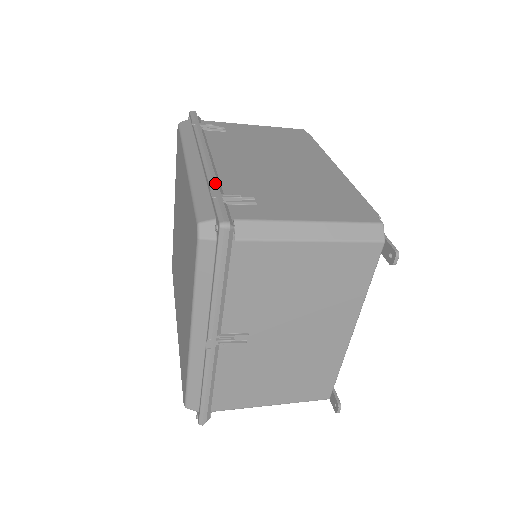
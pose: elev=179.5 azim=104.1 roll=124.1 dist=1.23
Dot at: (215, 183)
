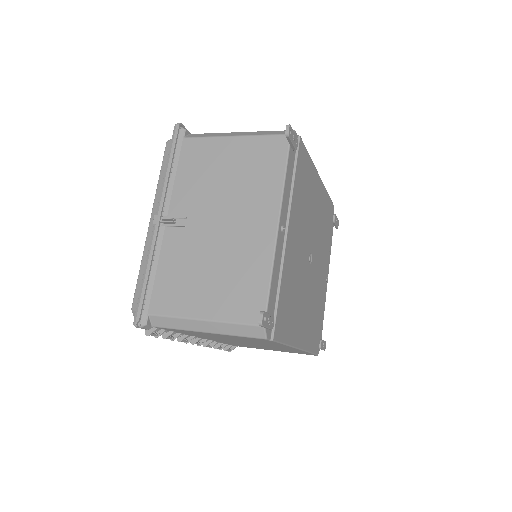
Dot at: occluded
